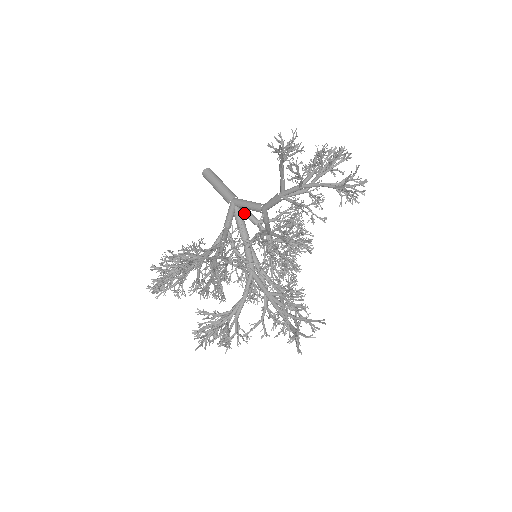
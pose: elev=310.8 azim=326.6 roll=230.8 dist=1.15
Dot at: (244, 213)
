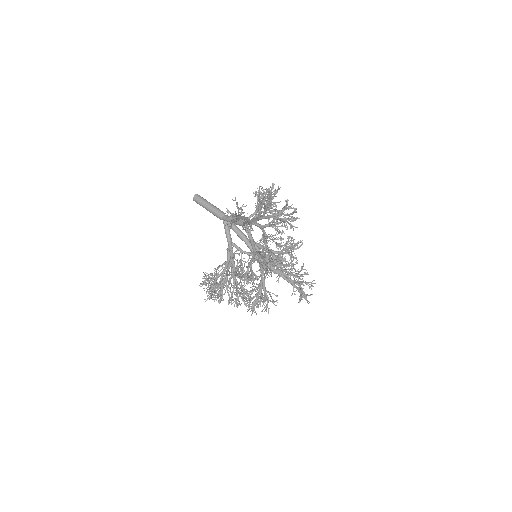
Dot at: occluded
